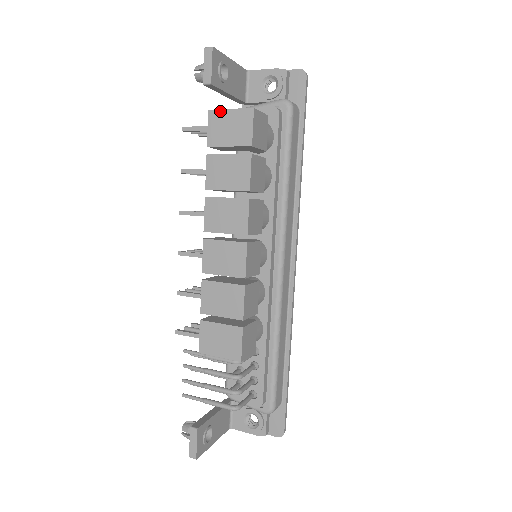
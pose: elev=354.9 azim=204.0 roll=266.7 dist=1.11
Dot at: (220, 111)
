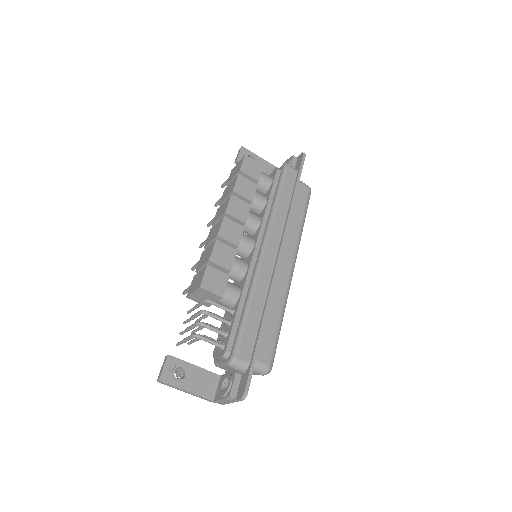
Dot at: (235, 167)
